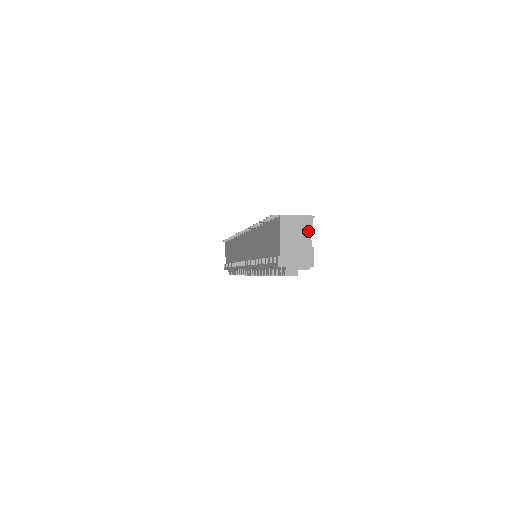
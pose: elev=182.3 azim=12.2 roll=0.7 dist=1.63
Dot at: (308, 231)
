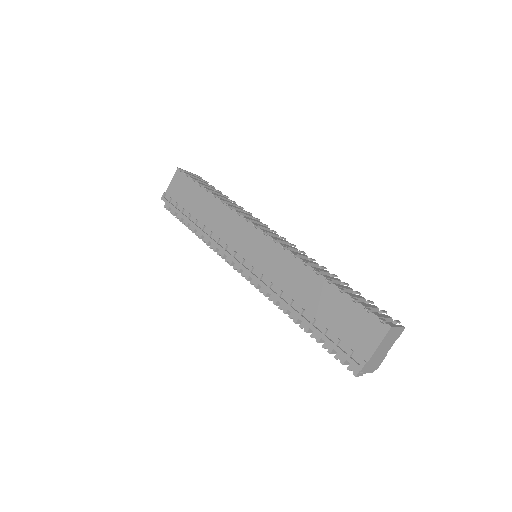
Dot at: (394, 341)
